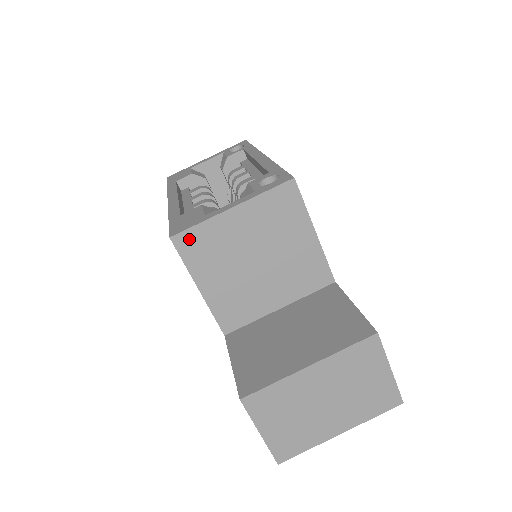
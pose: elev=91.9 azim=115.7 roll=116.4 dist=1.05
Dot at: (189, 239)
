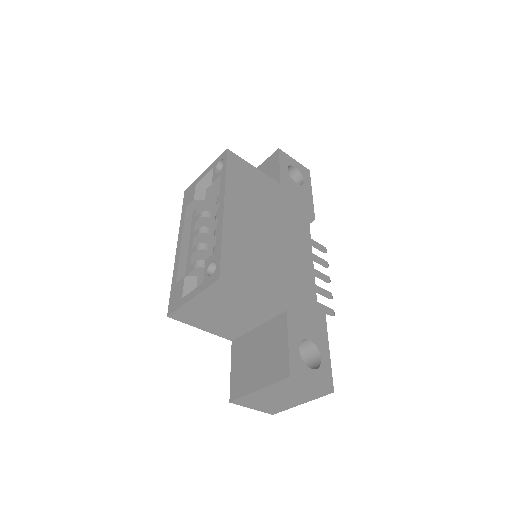
Dot at: (178, 315)
